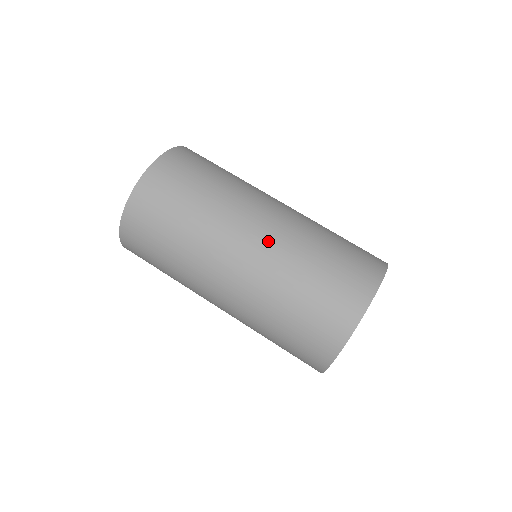
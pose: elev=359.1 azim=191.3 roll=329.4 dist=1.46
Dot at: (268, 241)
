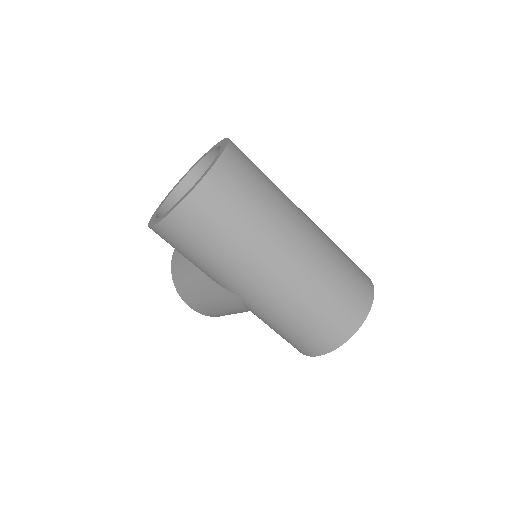
Dot at: (316, 233)
